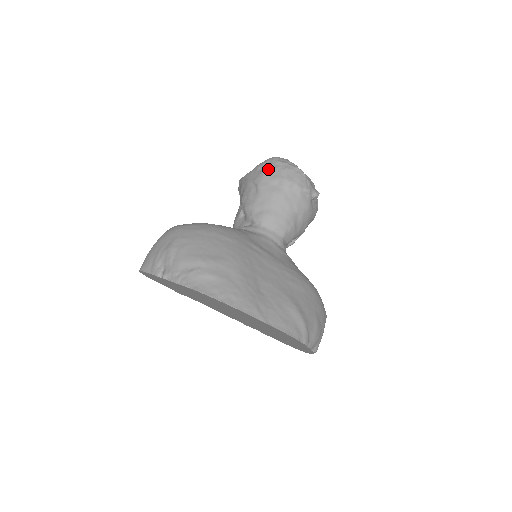
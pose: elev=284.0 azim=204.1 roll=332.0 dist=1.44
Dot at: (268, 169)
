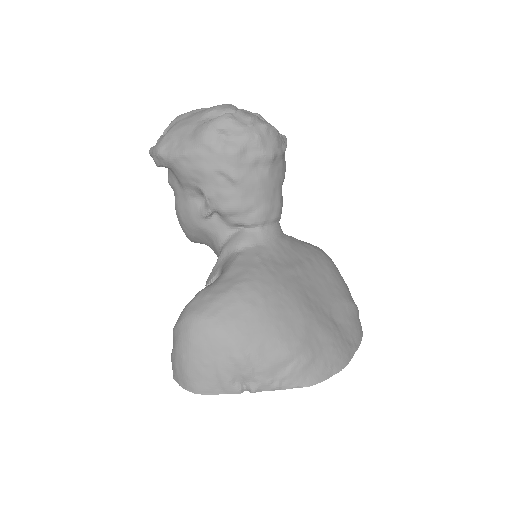
Dot at: (236, 147)
